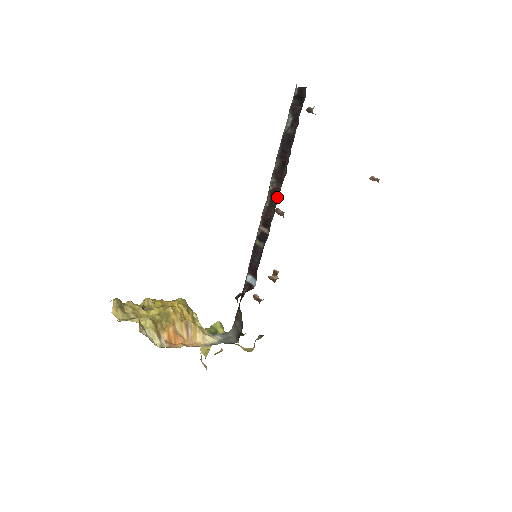
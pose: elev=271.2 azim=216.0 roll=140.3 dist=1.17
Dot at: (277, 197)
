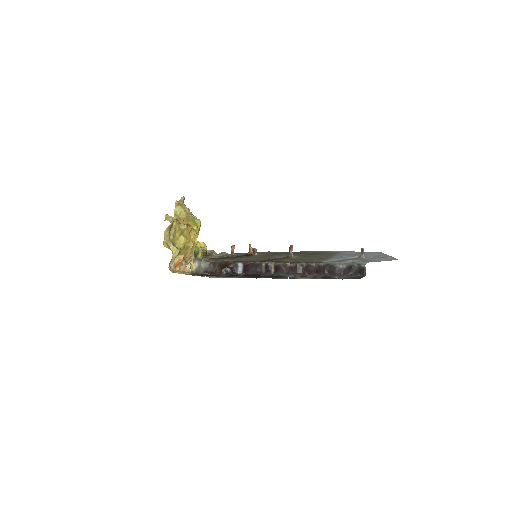
Dot at: (295, 273)
